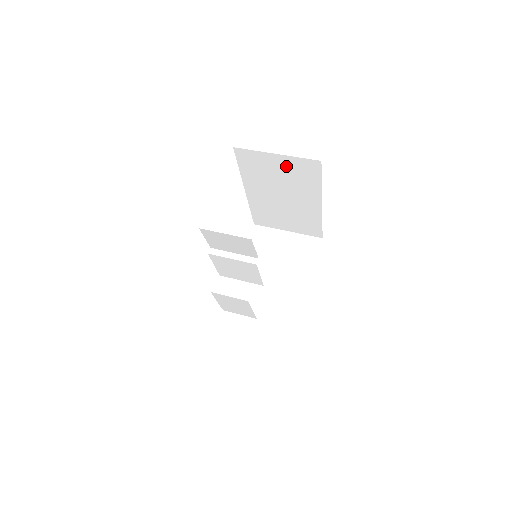
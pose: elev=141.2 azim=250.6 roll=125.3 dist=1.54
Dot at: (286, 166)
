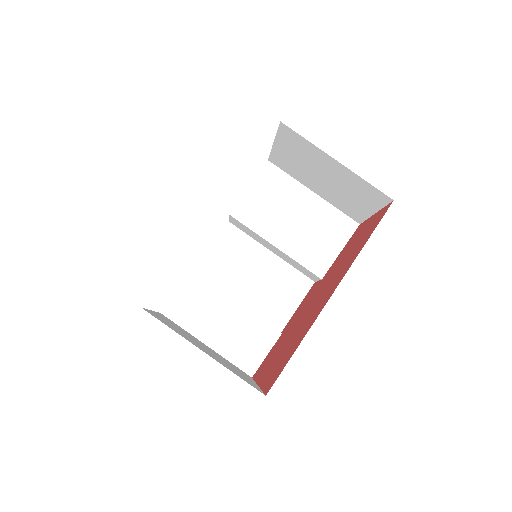
Dot at: occluded
